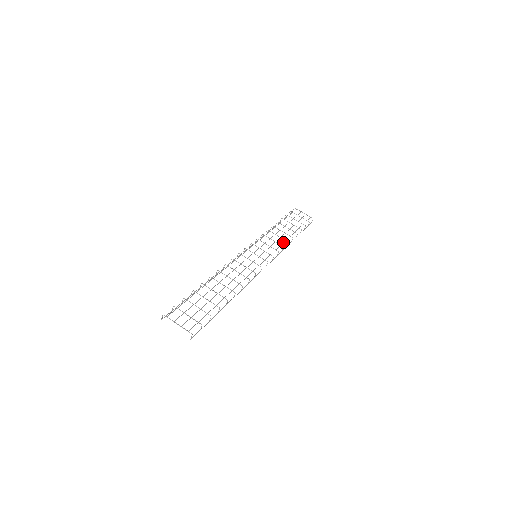
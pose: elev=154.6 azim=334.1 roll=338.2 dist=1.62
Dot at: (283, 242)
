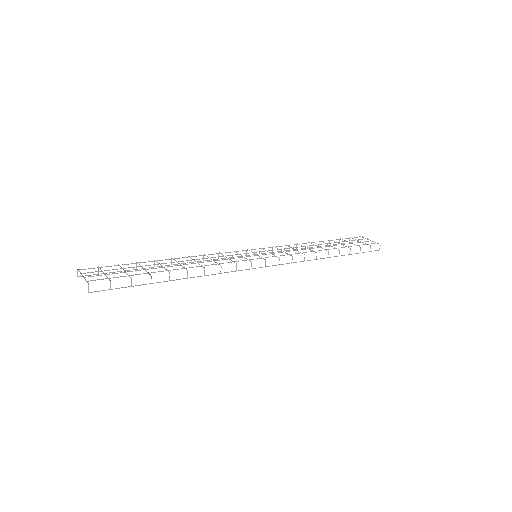
Dot at: occluded
